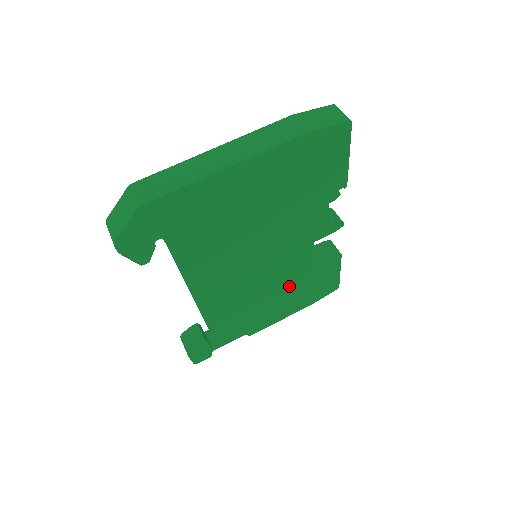
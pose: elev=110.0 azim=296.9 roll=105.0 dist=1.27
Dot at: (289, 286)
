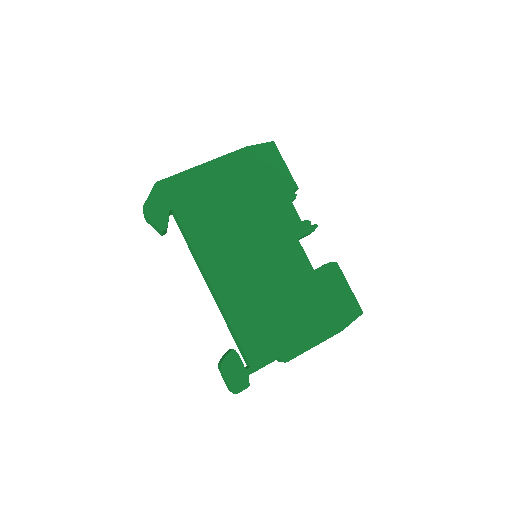
Dot at: (299, 292)
